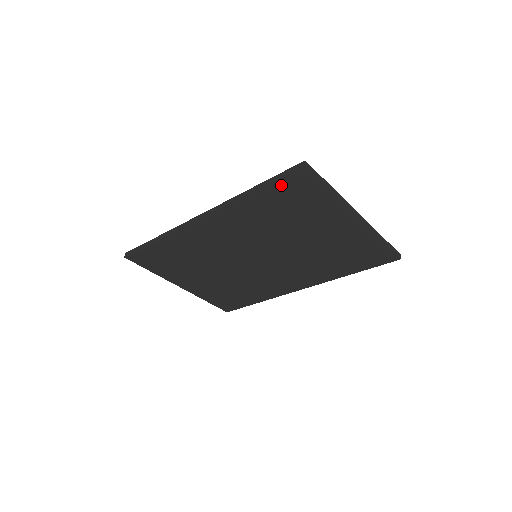
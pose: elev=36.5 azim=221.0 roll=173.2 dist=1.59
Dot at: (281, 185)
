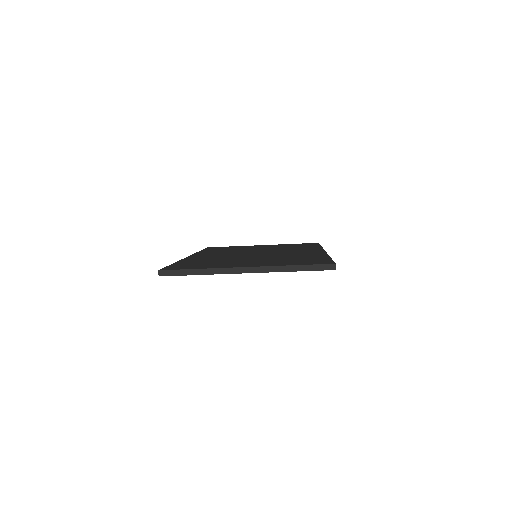
Dot at: occluded
